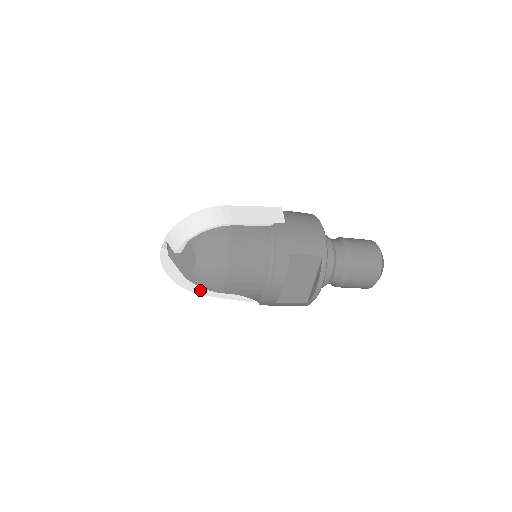
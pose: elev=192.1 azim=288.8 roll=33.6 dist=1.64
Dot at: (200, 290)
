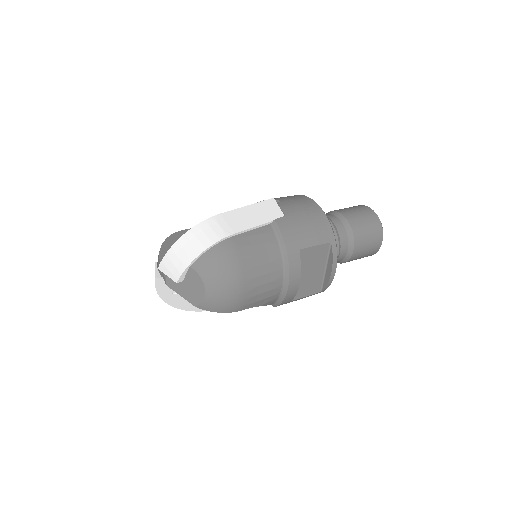
Dot at: occluded
